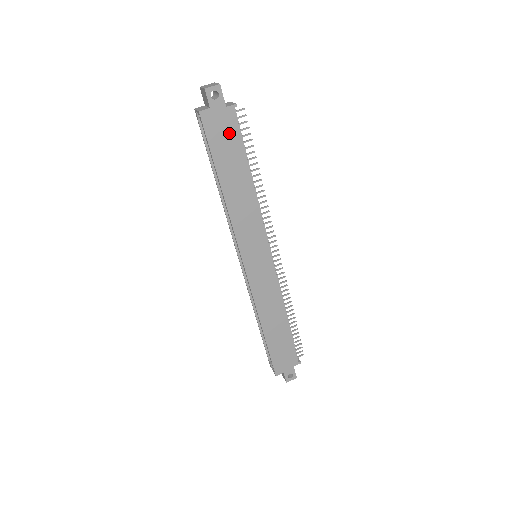
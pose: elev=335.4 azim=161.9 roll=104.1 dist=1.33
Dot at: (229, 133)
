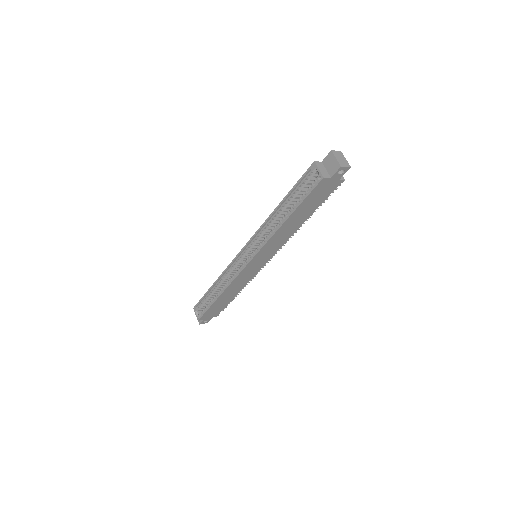
Dot at: (323, 194)
